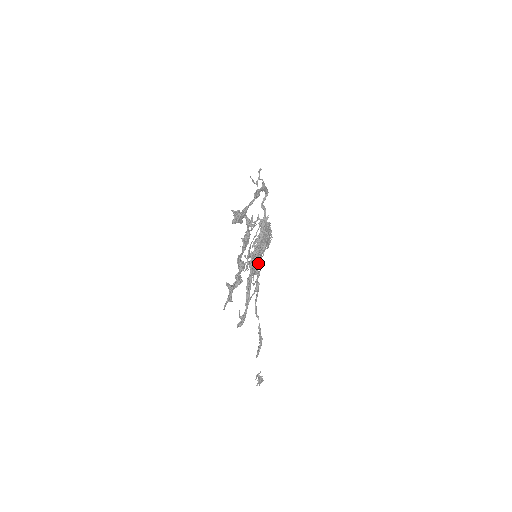
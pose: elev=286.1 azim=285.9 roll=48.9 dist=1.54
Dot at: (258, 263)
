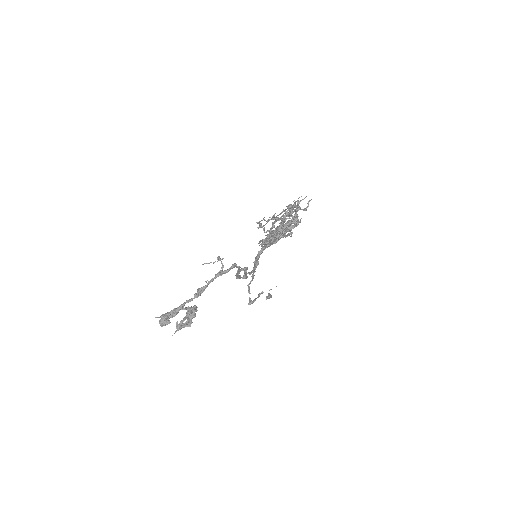
Dot at: occluded
